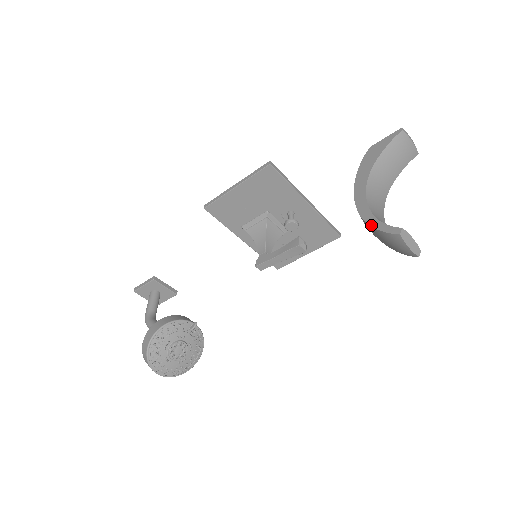
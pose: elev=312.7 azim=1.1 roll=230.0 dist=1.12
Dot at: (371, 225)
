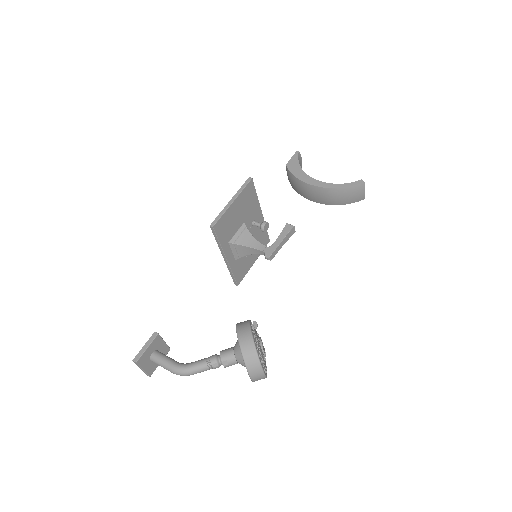
Dot at: (342, 187)
